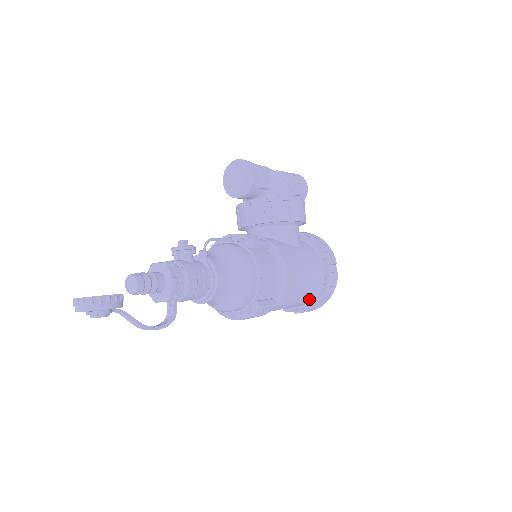
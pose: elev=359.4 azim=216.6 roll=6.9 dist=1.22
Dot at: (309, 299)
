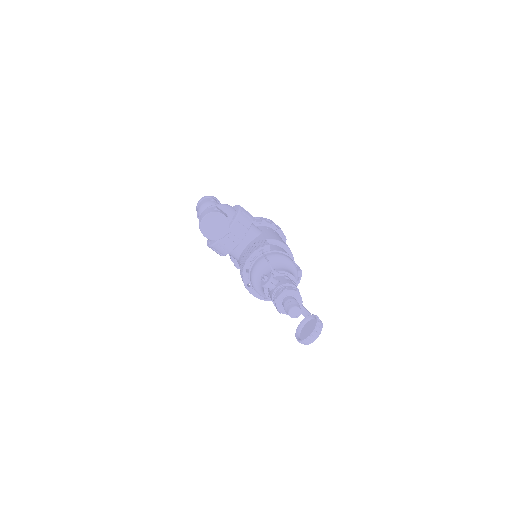
Dot at: occluded
